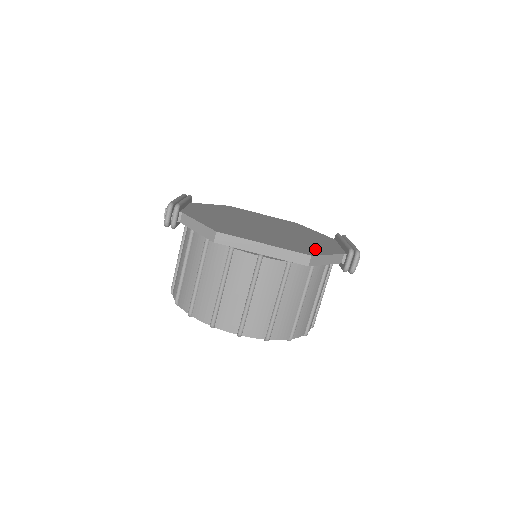
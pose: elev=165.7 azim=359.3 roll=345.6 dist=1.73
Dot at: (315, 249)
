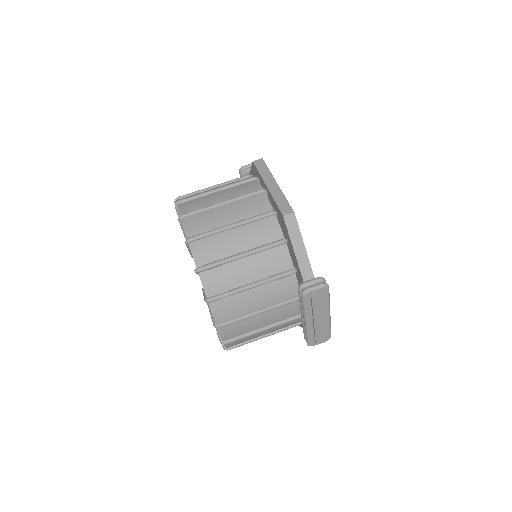
Dot at: occluded
